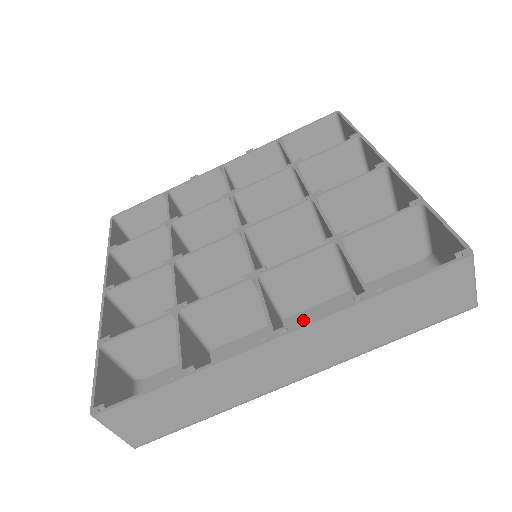
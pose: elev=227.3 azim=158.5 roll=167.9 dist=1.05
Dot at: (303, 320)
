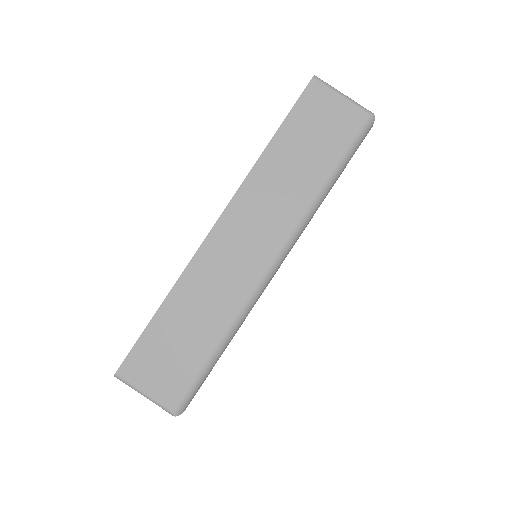
Dot at: occluded
